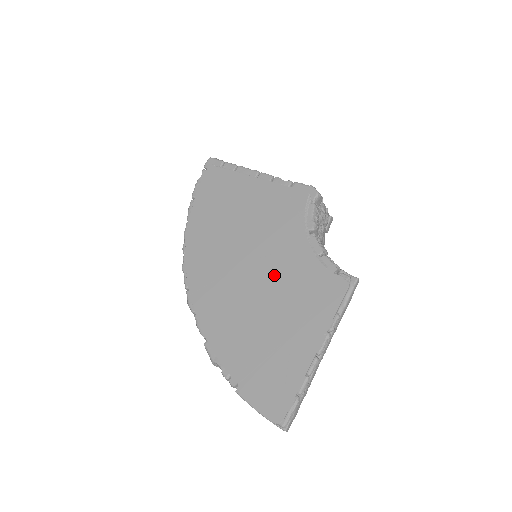
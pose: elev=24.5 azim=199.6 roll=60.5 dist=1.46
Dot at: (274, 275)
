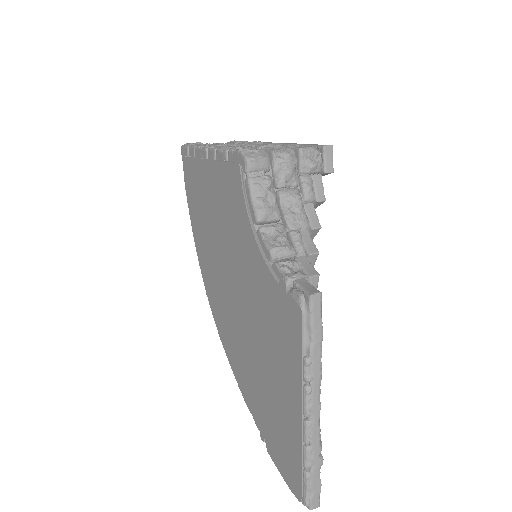
Dot at: (249, 299)
